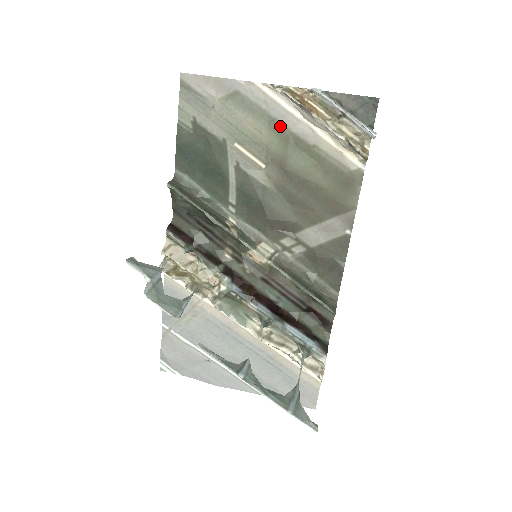
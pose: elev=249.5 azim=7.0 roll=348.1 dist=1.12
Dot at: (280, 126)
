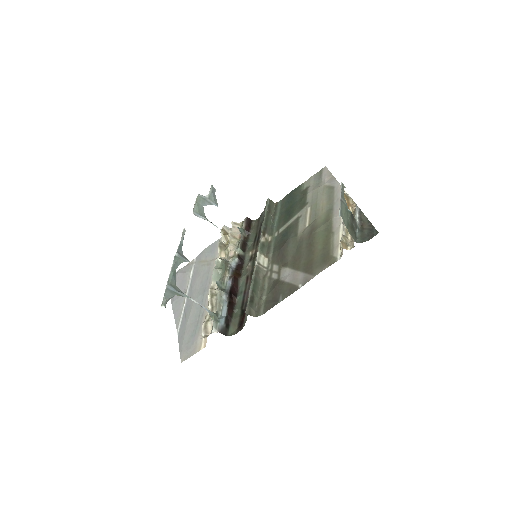
Dot at: (331, 213)
